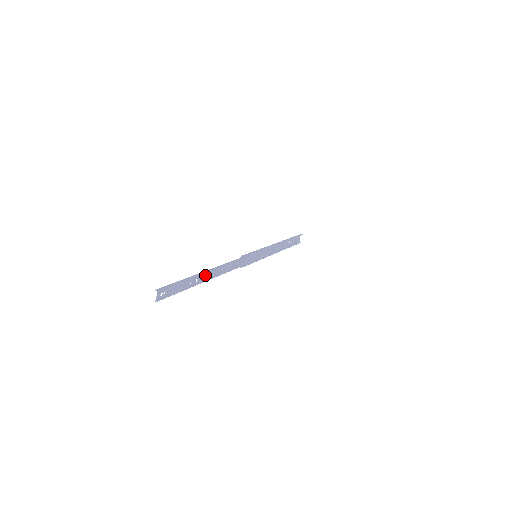
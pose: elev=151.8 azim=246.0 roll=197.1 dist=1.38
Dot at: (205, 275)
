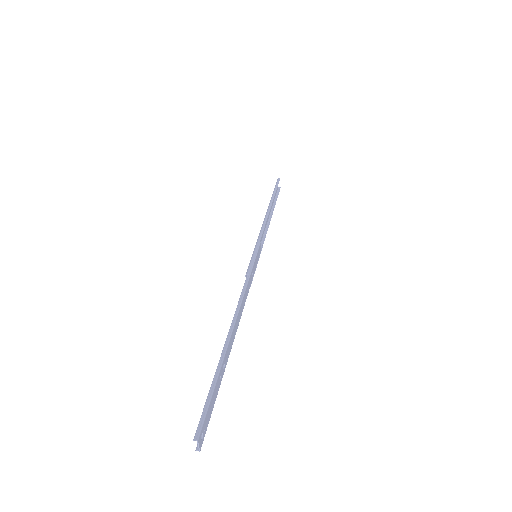
Dot at: (228, 348)
